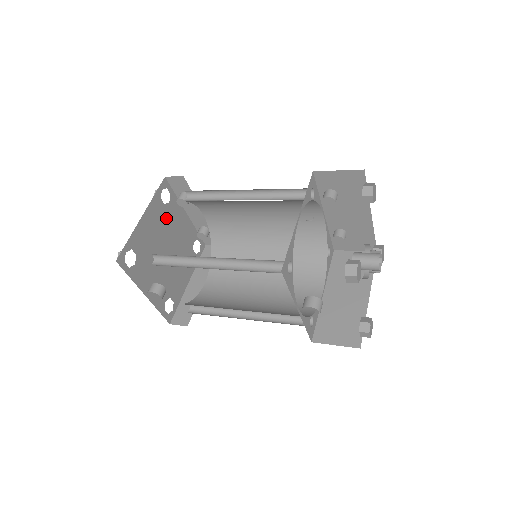
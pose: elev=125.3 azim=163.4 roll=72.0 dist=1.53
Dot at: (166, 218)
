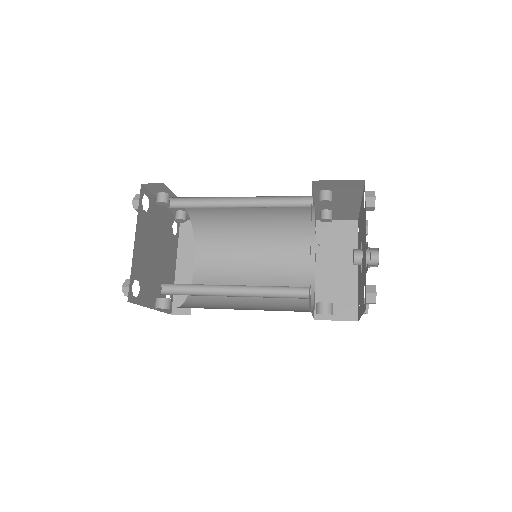
Dot at: (150, 224)
